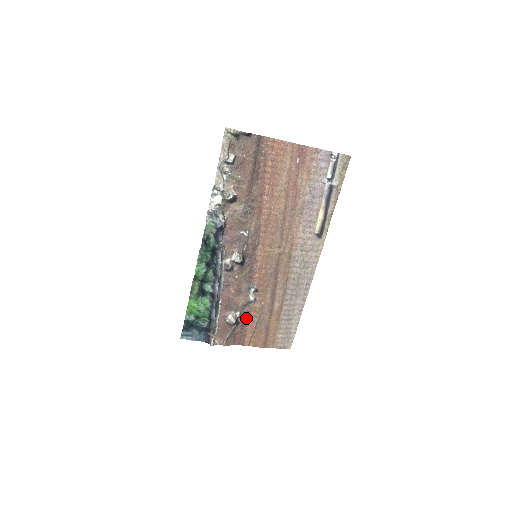
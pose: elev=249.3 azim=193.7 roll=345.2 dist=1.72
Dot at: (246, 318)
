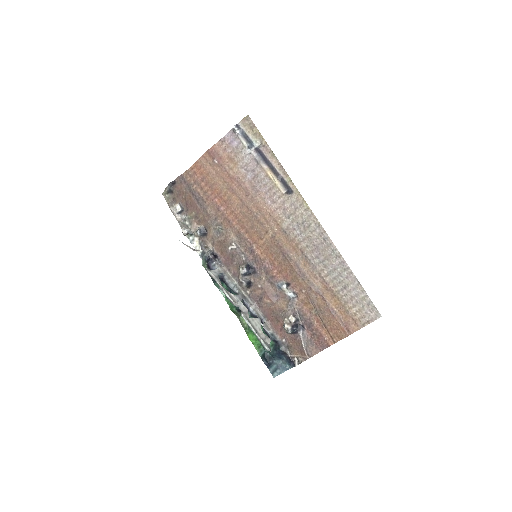
Dot at: (305, 317)
